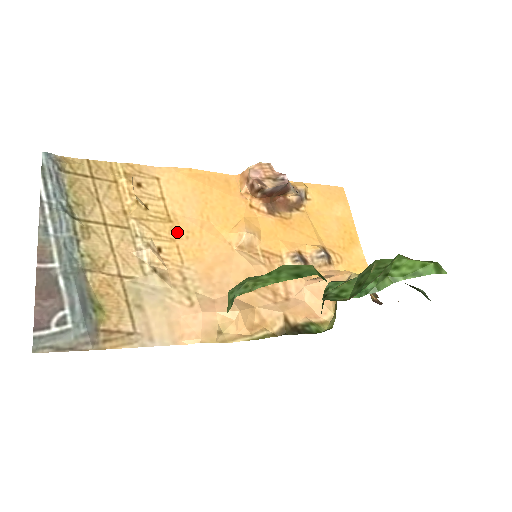
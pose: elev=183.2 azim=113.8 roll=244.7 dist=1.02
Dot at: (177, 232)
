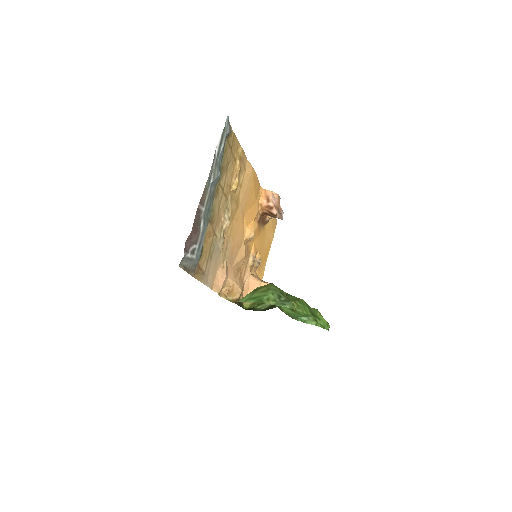
Dot at: (236, 214)
